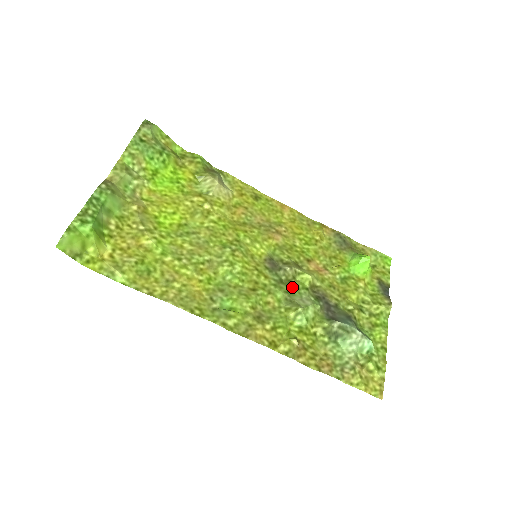
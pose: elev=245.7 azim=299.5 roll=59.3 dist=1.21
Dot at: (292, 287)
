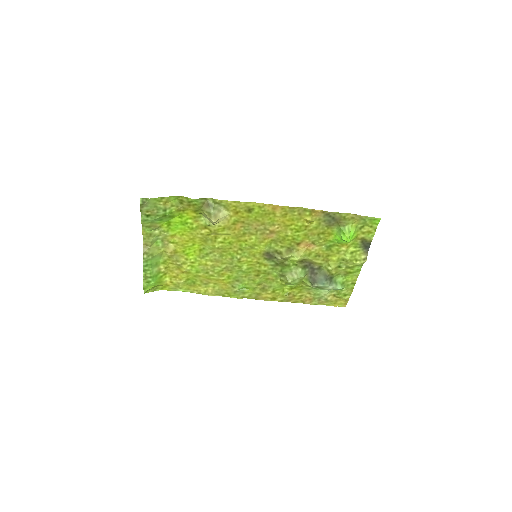
Dot at: (285, 267)
